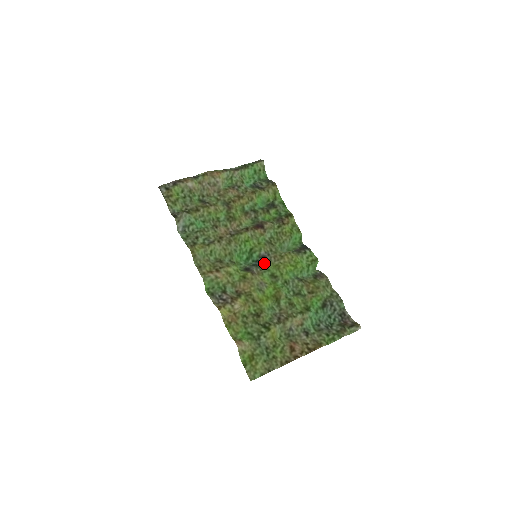
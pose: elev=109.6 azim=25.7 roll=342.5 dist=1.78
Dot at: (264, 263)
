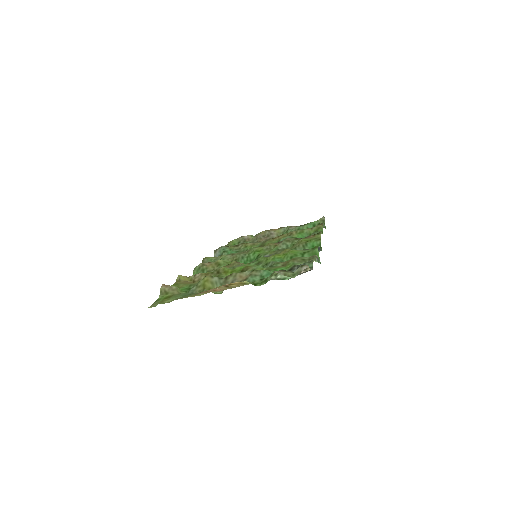
Dot at: occluded
